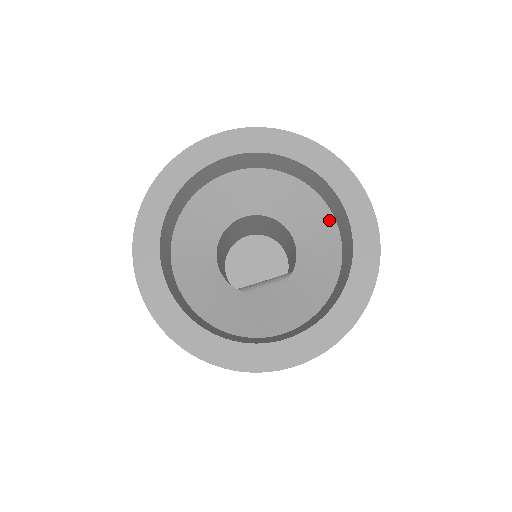
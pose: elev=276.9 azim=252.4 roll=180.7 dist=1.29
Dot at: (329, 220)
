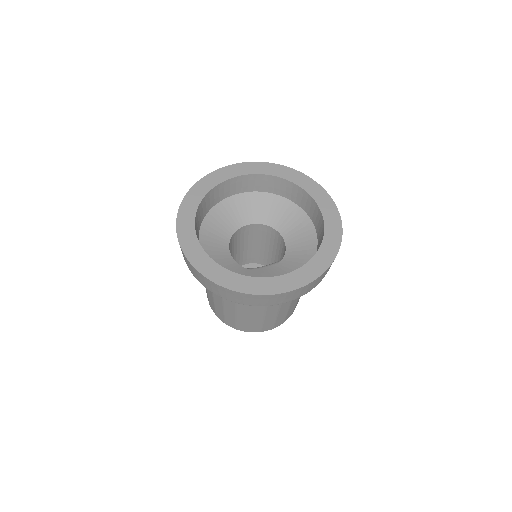
Dot at: (308, 222)
